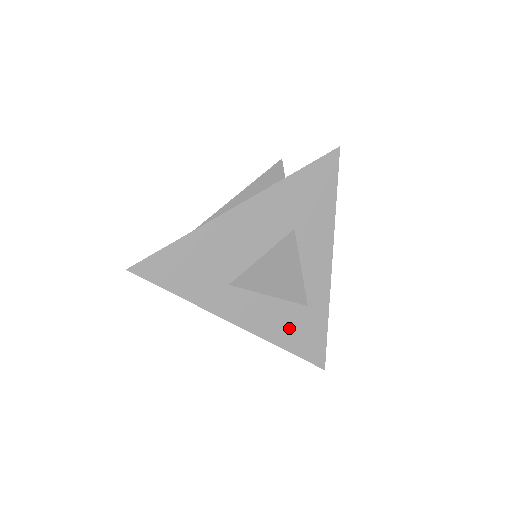
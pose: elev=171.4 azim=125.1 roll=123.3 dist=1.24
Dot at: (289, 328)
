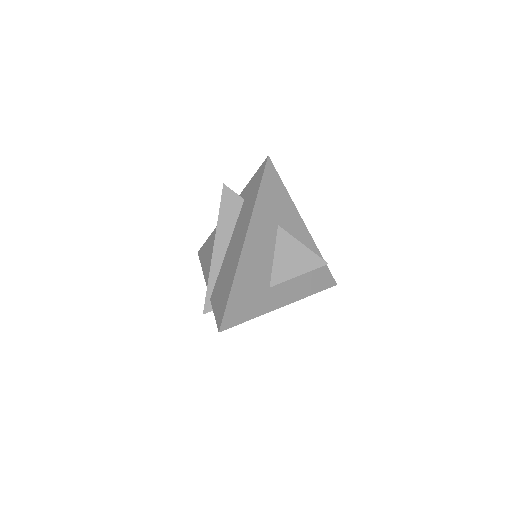
Dot at: (309, 281)
